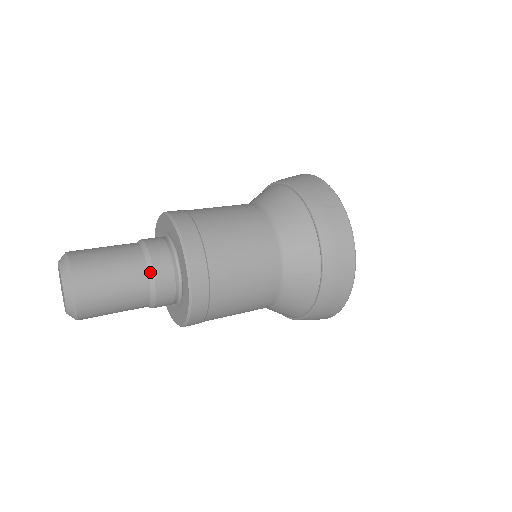
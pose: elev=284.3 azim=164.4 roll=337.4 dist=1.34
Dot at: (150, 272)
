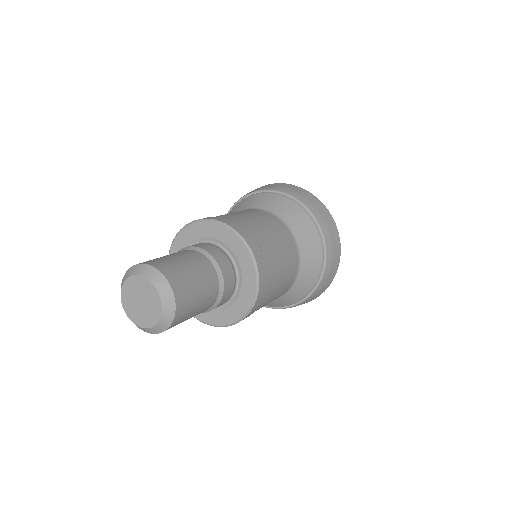
Dot at: (221, 290)
